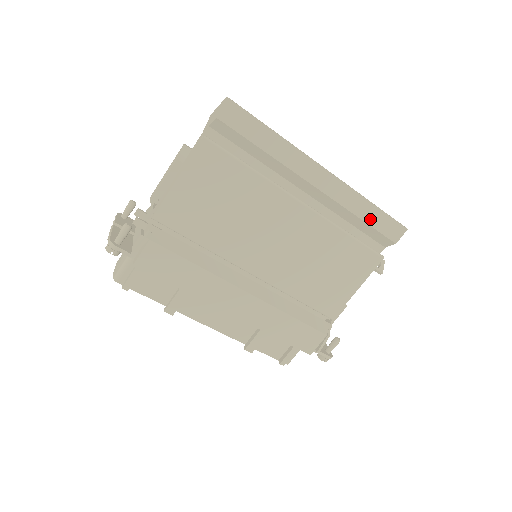
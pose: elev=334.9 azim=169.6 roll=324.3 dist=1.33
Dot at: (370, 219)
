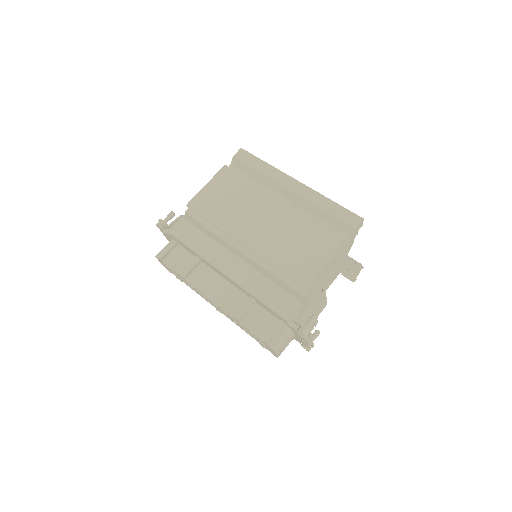
Dot at: (331, 211)
